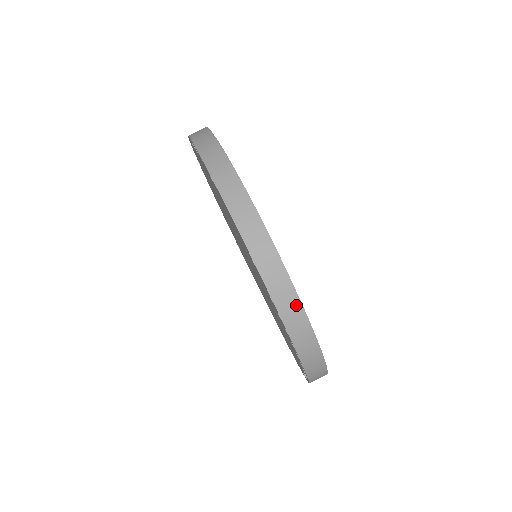
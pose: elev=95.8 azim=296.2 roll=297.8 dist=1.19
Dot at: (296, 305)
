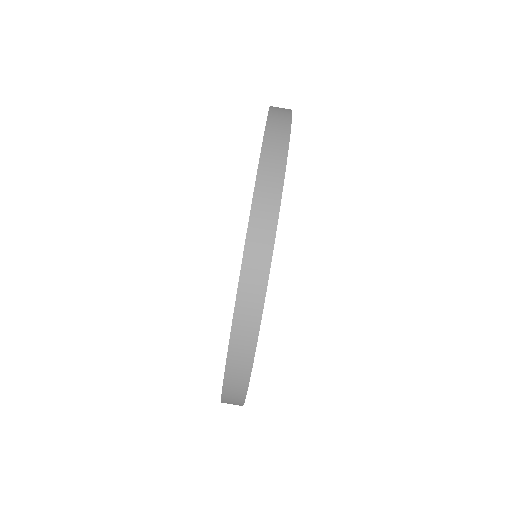
Dot at: (269, 234)
